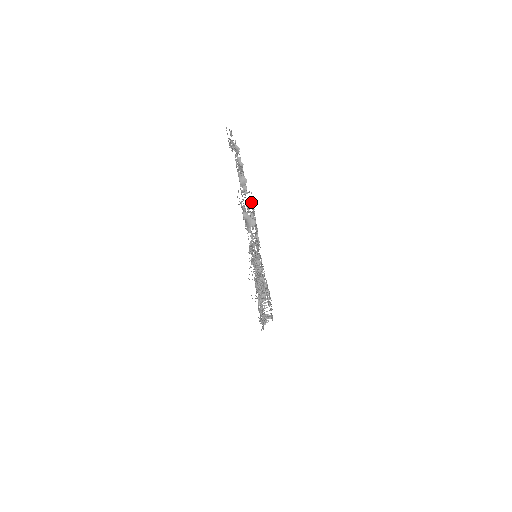
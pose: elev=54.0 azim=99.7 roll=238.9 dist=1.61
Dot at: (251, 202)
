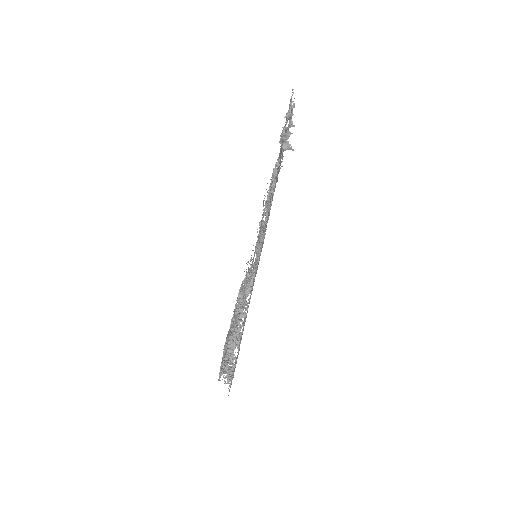
Dot at: occluded
